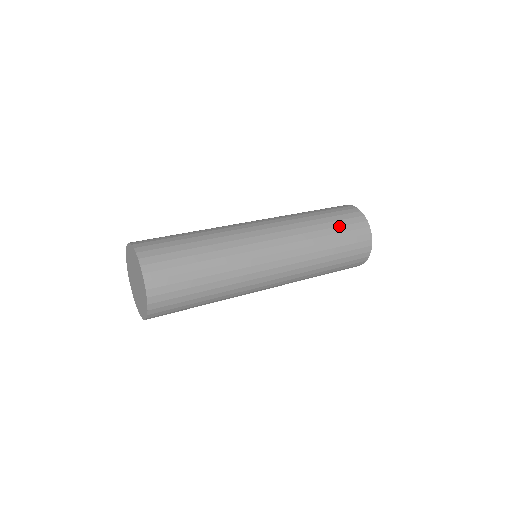
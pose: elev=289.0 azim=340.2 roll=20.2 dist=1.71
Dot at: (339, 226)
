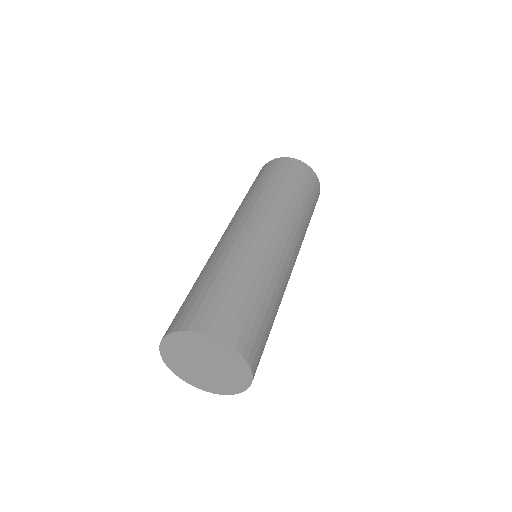
Dot at: (297, 182)
